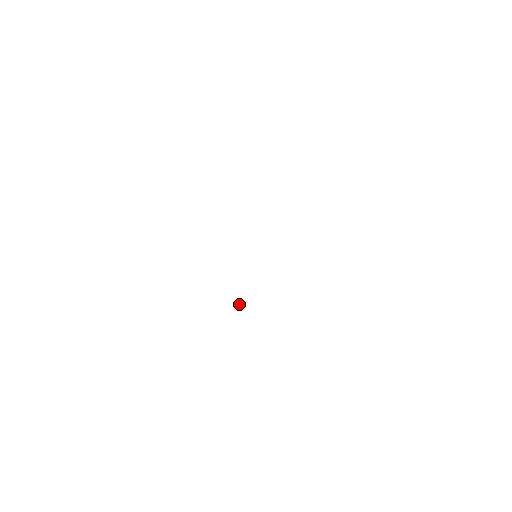
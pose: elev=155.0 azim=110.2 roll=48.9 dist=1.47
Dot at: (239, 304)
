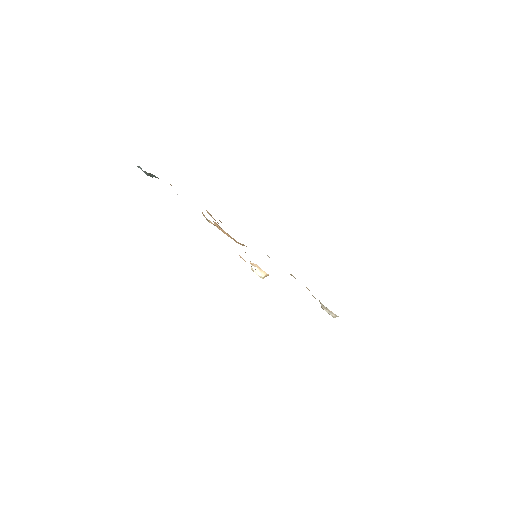
Dot at: (257, 272)
